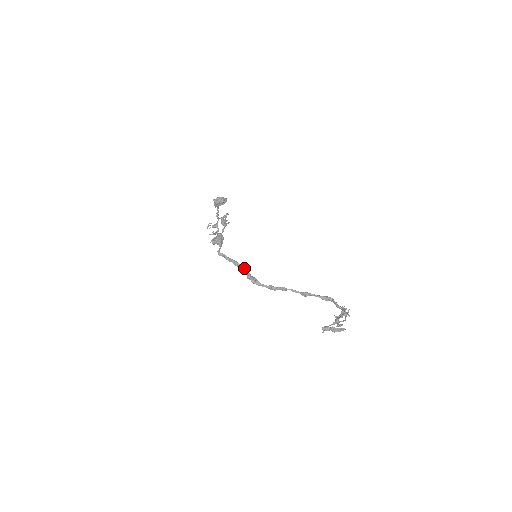
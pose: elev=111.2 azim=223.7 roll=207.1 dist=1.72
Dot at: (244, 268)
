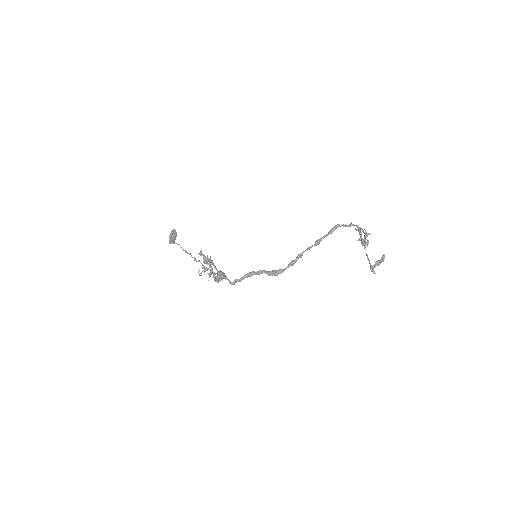
Dot at: (258, 272)
